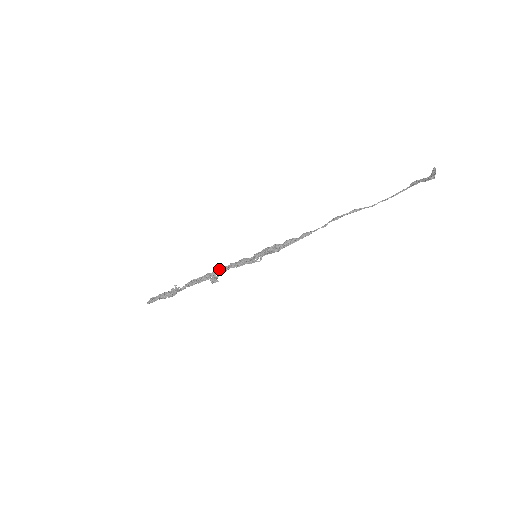
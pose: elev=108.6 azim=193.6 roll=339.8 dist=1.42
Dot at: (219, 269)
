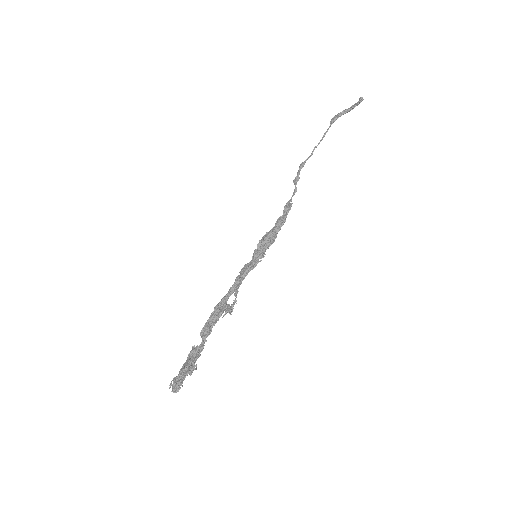
Dot at: (226, 294)
